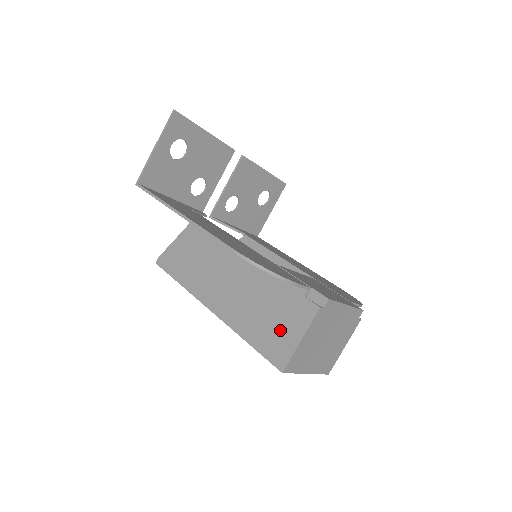
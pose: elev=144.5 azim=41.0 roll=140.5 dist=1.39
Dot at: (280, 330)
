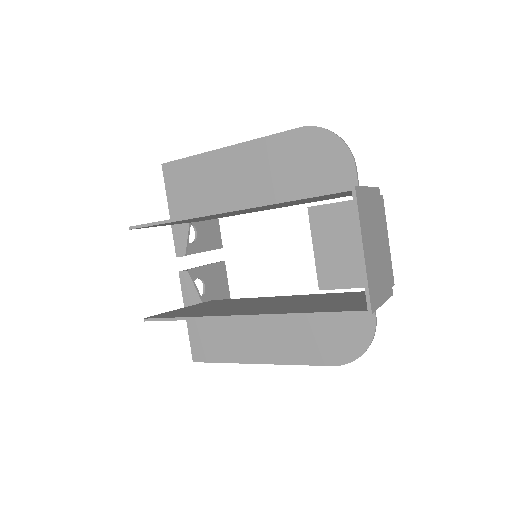
Dot at: occluded
